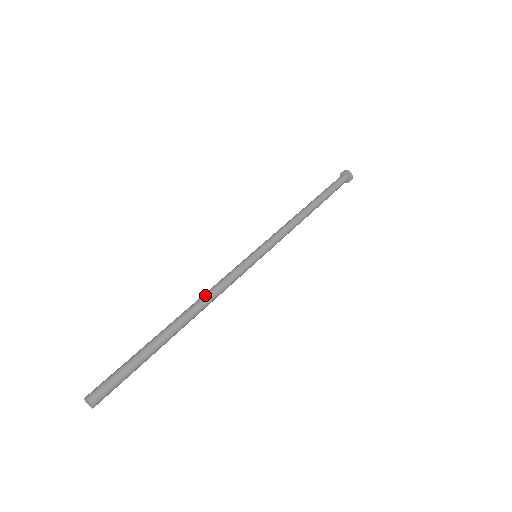
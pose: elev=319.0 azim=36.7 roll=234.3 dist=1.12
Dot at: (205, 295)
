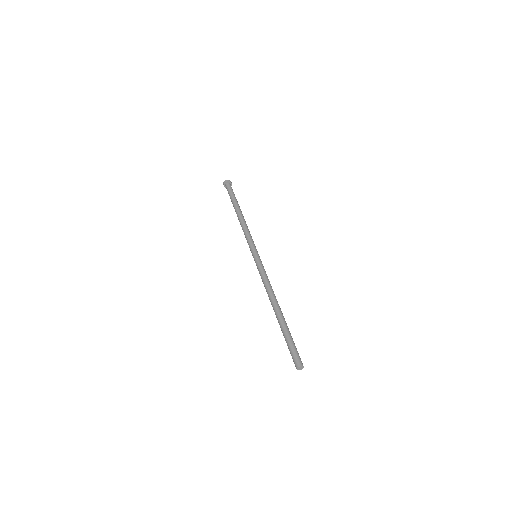
Dot at: (270, 290)
